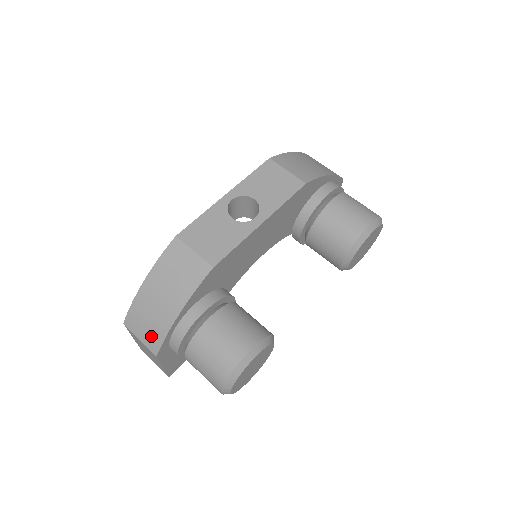
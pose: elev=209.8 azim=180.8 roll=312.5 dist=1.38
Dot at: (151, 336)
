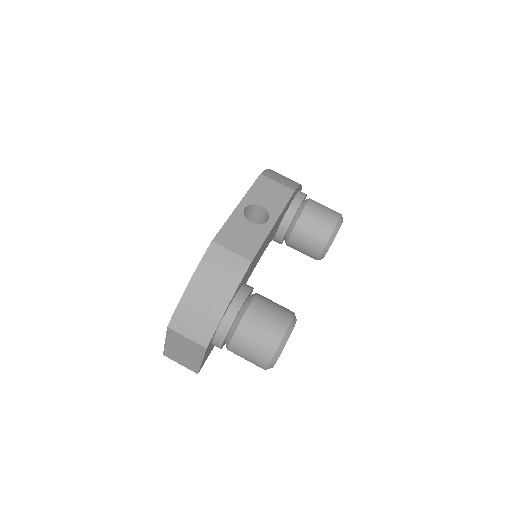
Dot at: (200, 331)
